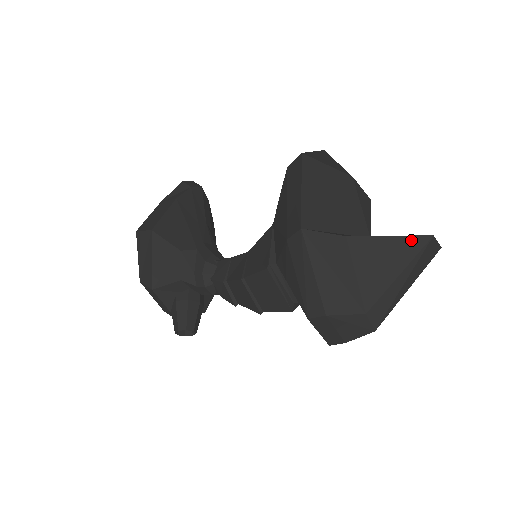
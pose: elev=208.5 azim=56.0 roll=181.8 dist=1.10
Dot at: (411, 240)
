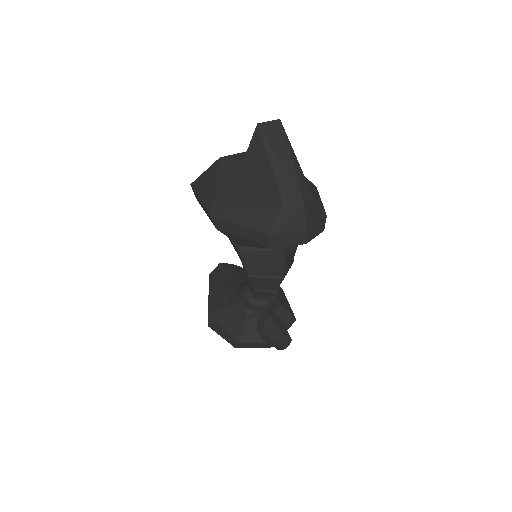
Dot at: (253, 142)
